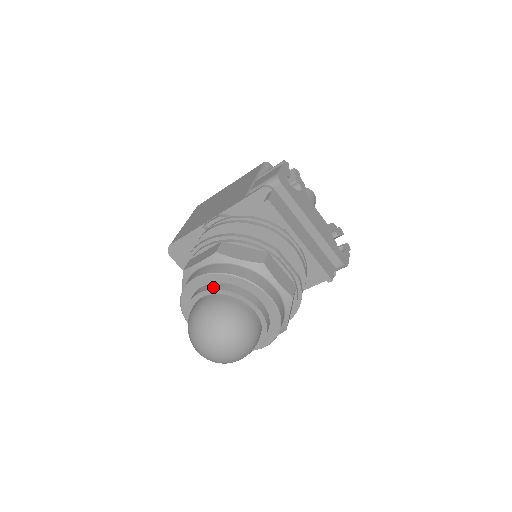
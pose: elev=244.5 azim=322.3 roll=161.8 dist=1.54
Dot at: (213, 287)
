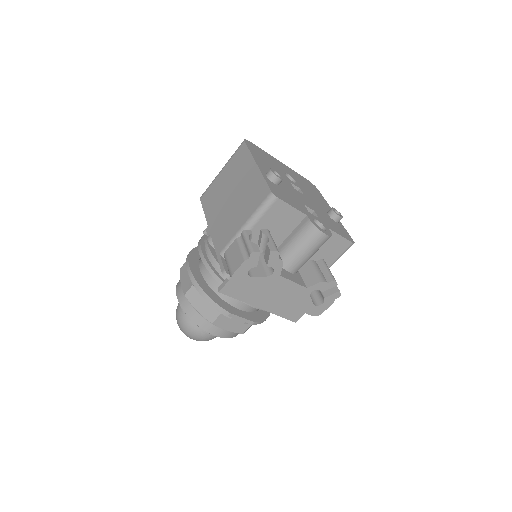
Dot at: occluded
